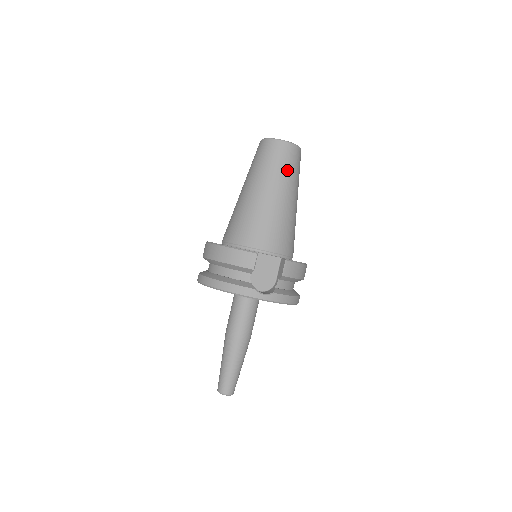
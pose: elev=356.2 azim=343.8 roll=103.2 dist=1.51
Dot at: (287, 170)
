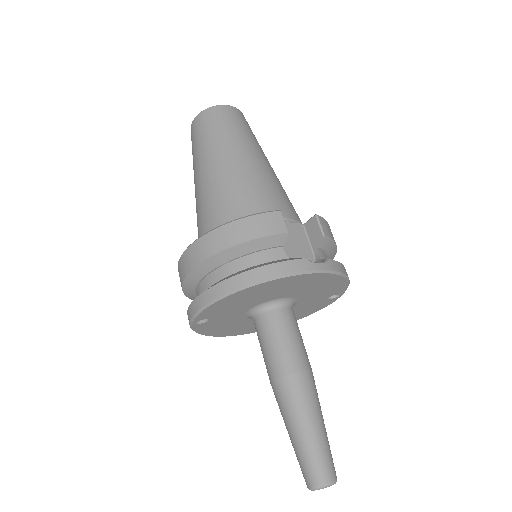
Dot at: (247, 132)
